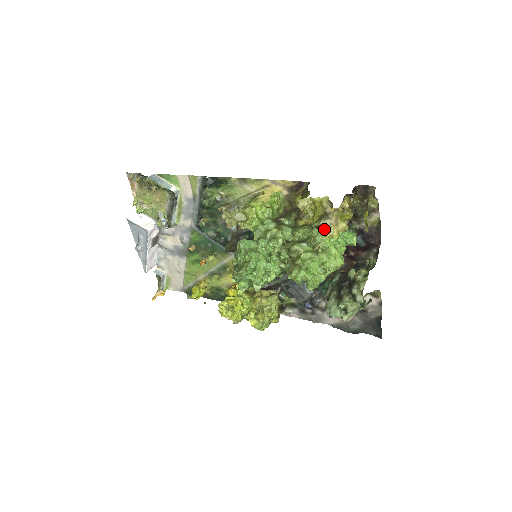
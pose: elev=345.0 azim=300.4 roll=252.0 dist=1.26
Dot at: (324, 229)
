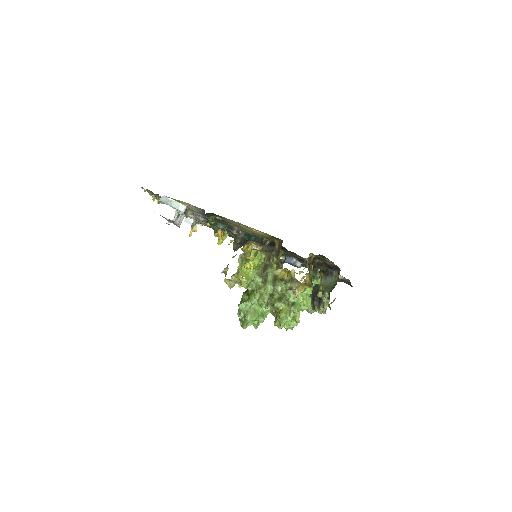
Dot at: occluded
